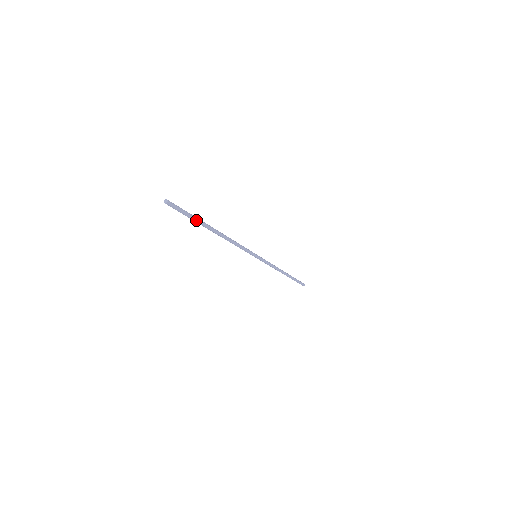
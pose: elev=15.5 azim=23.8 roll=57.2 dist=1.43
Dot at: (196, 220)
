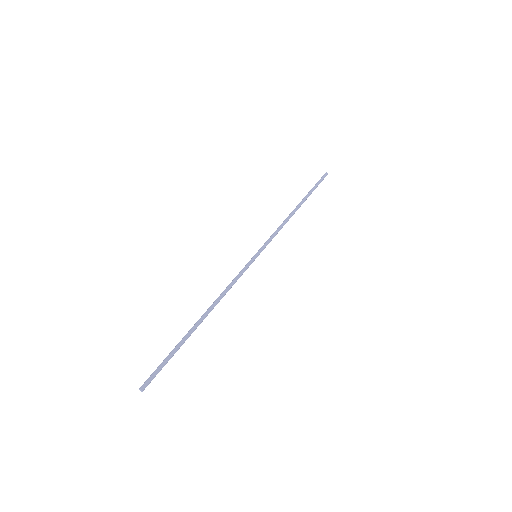
Dot at: (177, 350)
